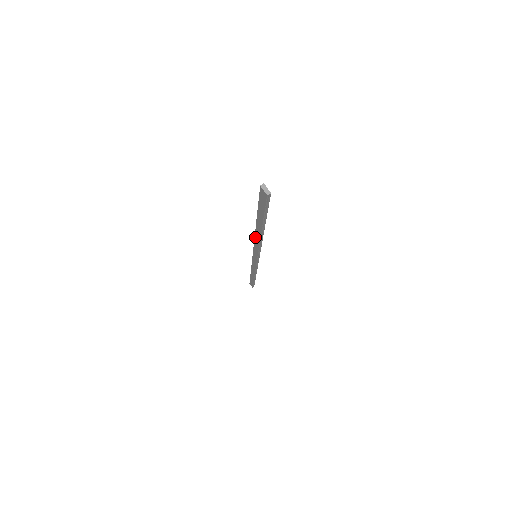
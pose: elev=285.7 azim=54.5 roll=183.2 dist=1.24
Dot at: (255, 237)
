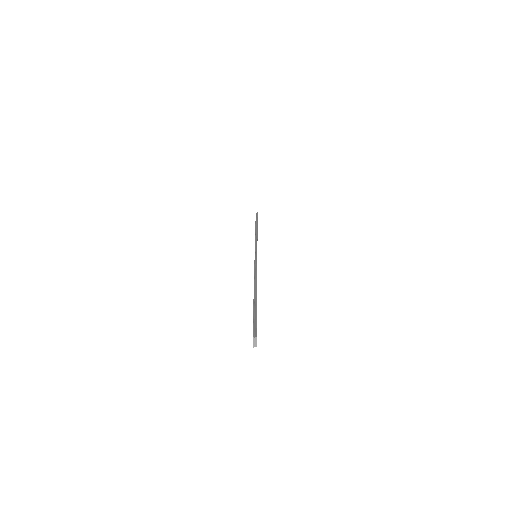
Dot at: (254, 276)
